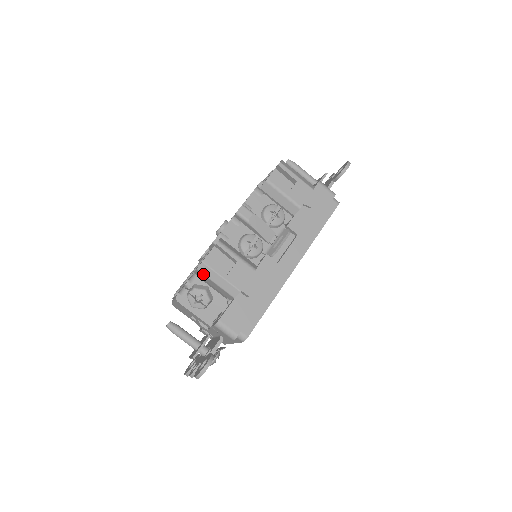
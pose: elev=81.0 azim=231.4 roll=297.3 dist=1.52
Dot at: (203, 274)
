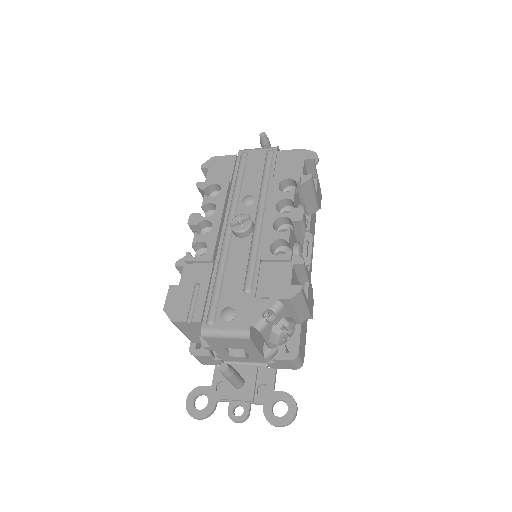
Dot at: (293, 303)
